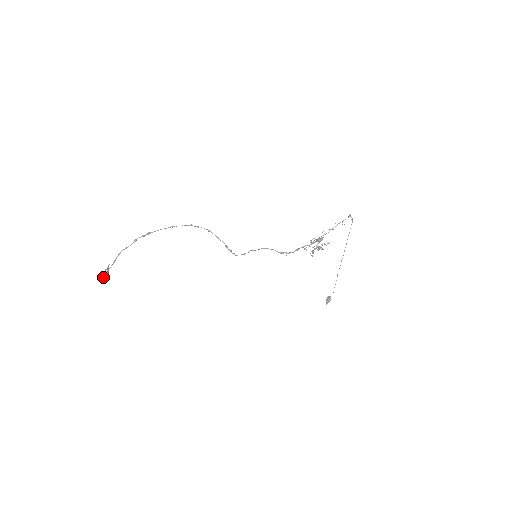
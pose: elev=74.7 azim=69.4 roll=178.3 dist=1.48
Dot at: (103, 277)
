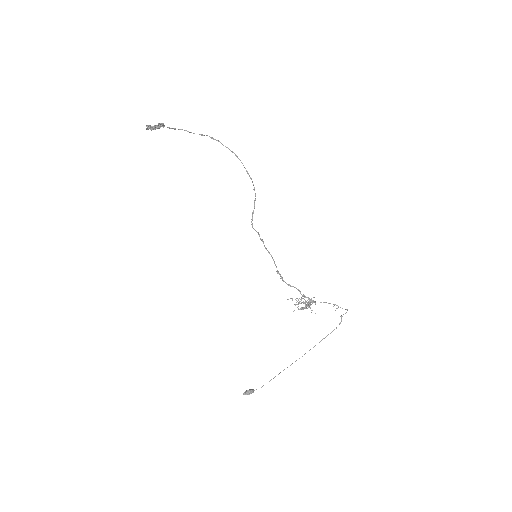
Dot at: occluded
